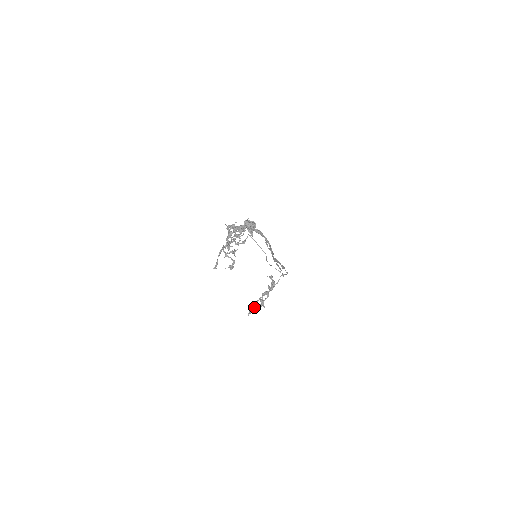
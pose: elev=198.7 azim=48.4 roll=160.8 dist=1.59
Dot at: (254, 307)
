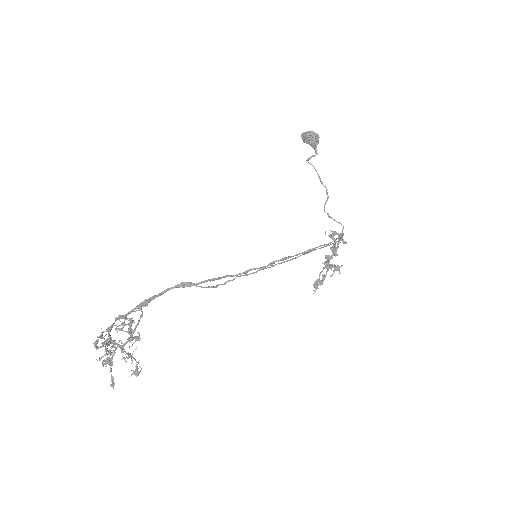
Dot at: (319, 281)
